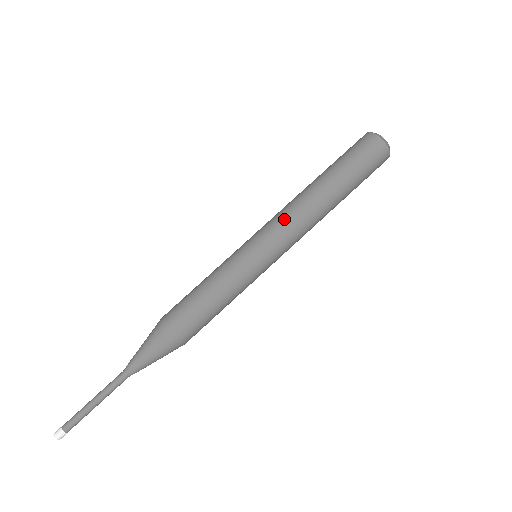
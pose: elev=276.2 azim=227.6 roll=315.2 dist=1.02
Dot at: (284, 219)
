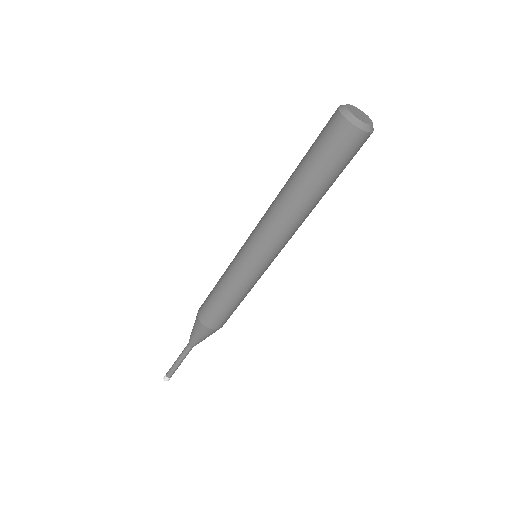
Dot at: (286, 240)
